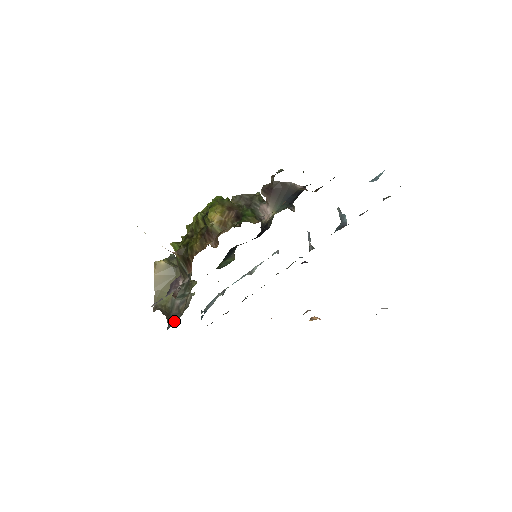
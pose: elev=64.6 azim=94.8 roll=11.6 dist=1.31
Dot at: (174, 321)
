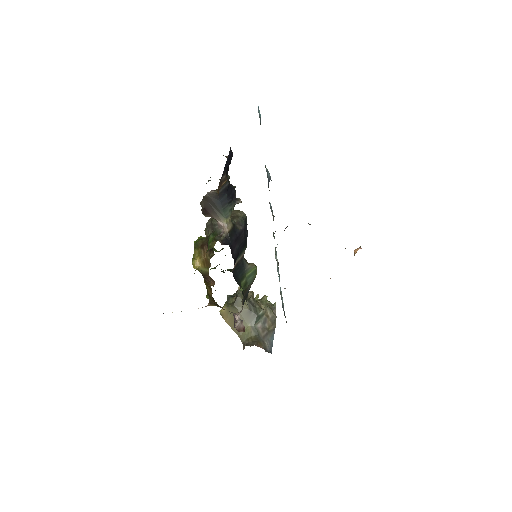
Dot at: (271, 339)
